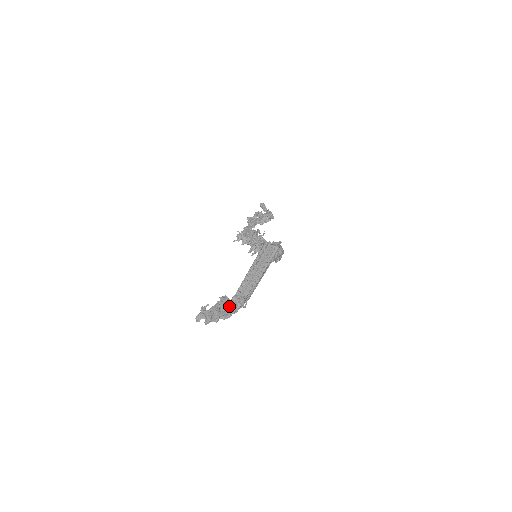
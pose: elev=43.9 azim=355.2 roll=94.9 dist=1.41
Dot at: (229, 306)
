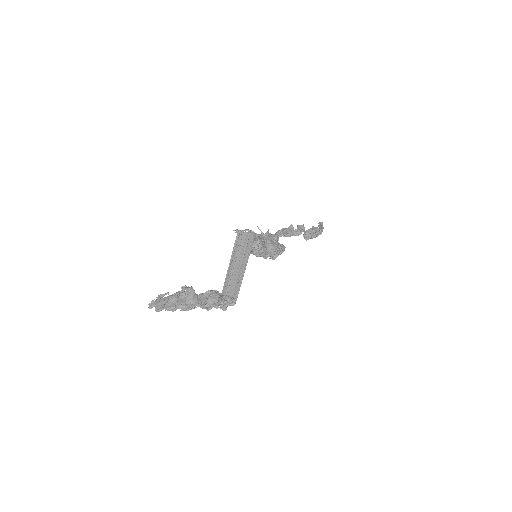
Dot at: (192, 297)
